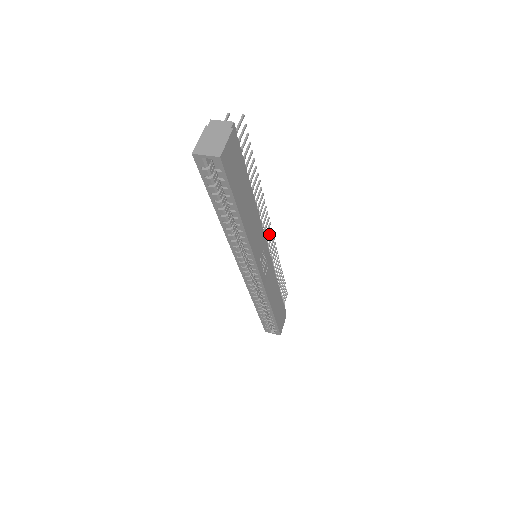
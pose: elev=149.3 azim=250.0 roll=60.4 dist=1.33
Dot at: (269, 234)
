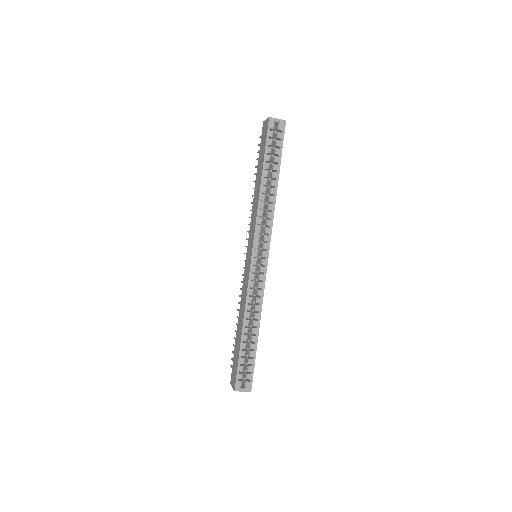
Dot at: occluded
